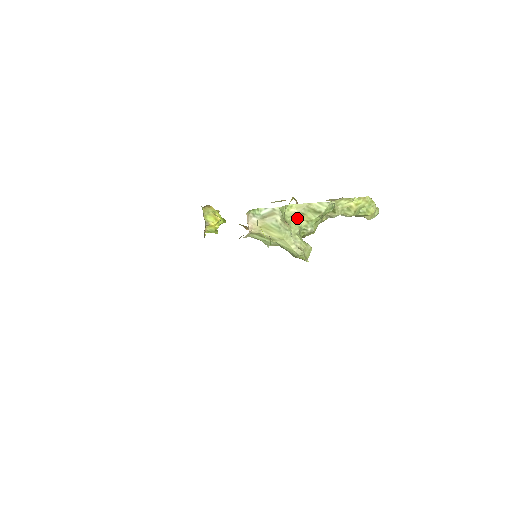
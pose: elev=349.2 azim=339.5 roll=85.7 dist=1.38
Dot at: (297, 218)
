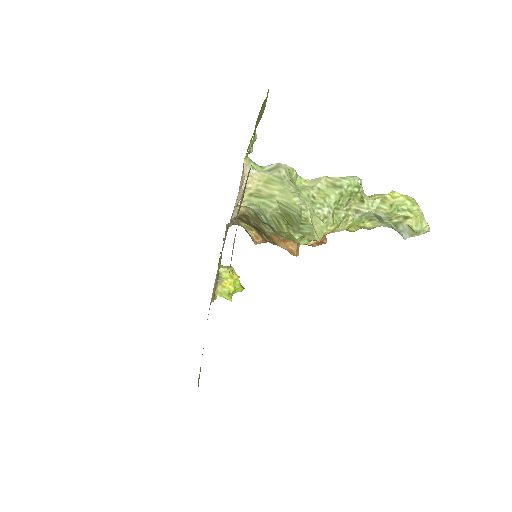
Dot at: (311, 192)
